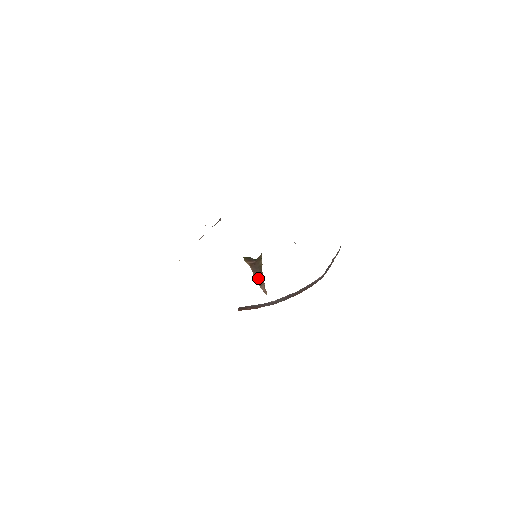
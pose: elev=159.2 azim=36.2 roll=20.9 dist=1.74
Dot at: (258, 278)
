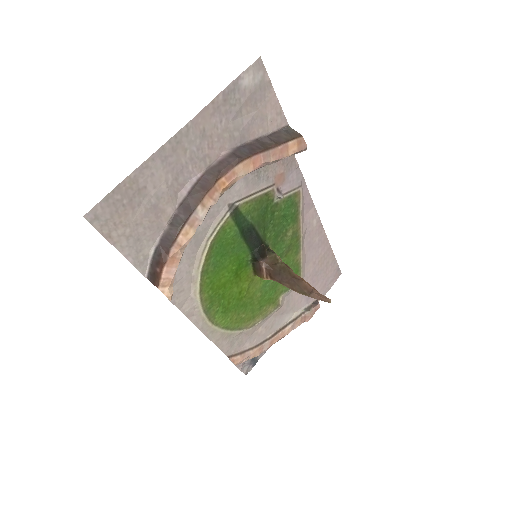
Dot at: (295, 286)
